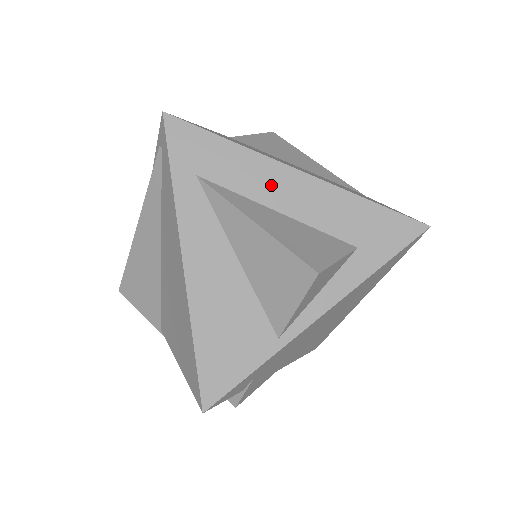
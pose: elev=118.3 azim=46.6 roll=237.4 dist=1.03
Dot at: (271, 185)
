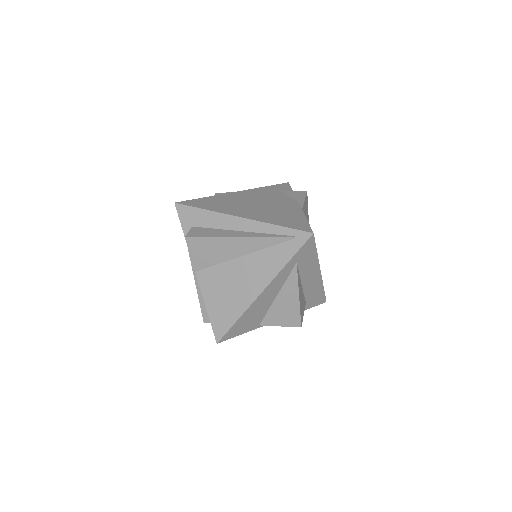
Dot at: (310, 274)
